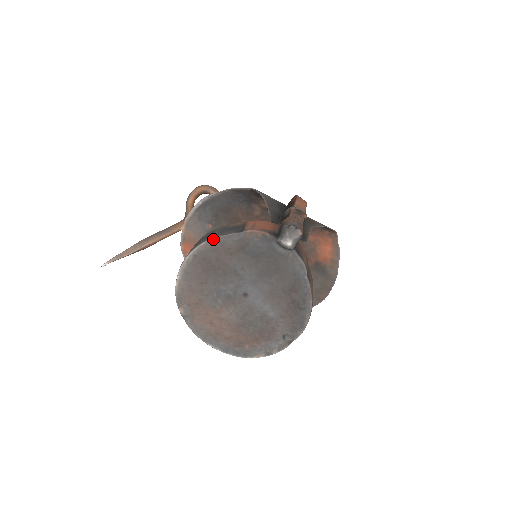
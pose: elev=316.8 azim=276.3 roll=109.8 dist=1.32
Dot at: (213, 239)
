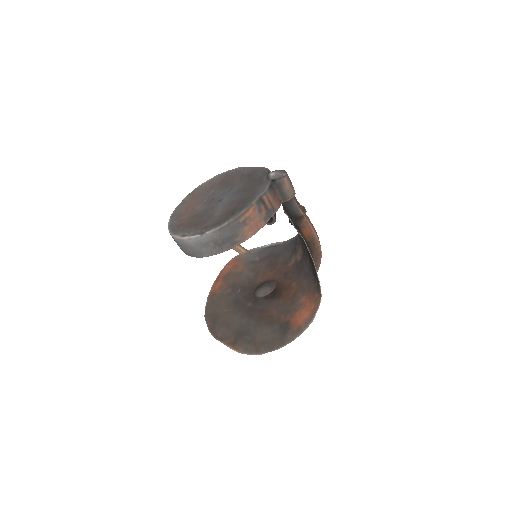
Dot at: (244, 167)
